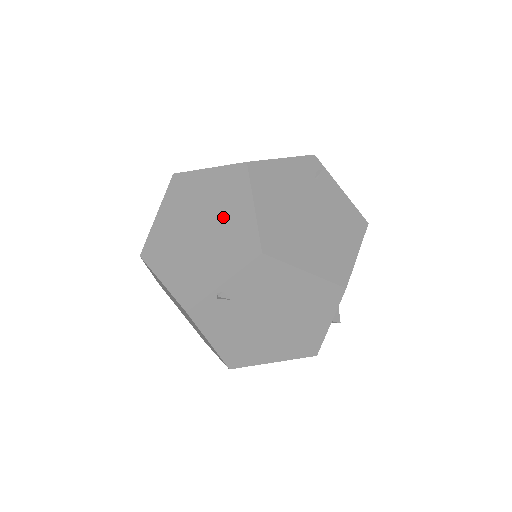
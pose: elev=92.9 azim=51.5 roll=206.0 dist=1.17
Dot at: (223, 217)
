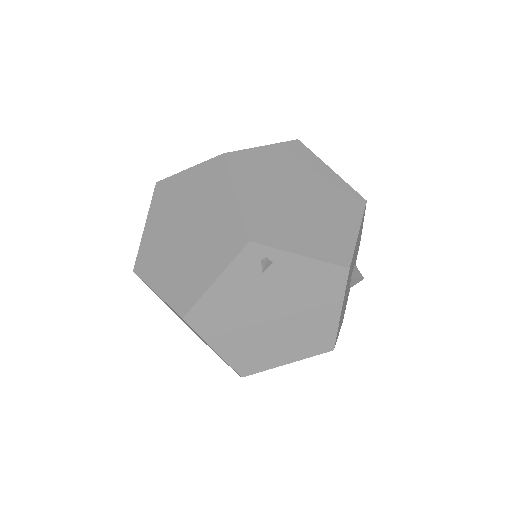
Dot at: (198, 335)
